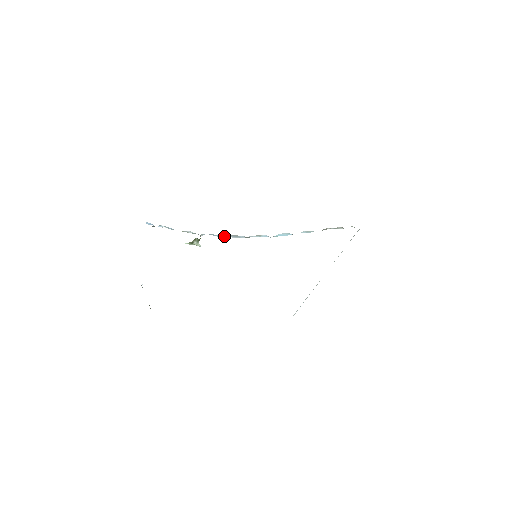
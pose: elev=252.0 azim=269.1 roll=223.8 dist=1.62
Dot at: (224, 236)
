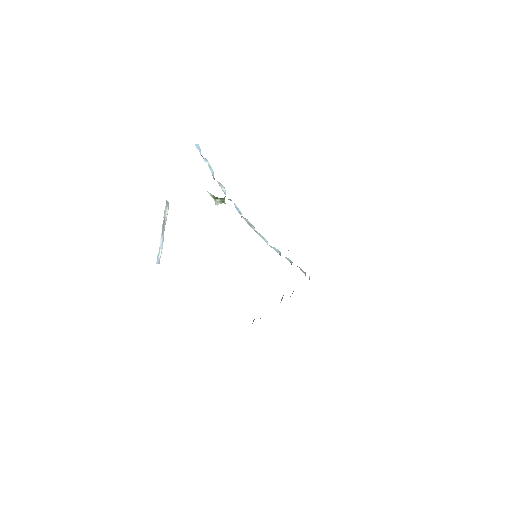
Dot at: occluded
